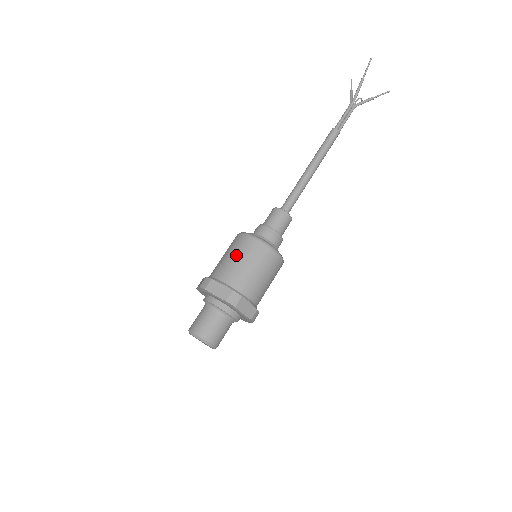
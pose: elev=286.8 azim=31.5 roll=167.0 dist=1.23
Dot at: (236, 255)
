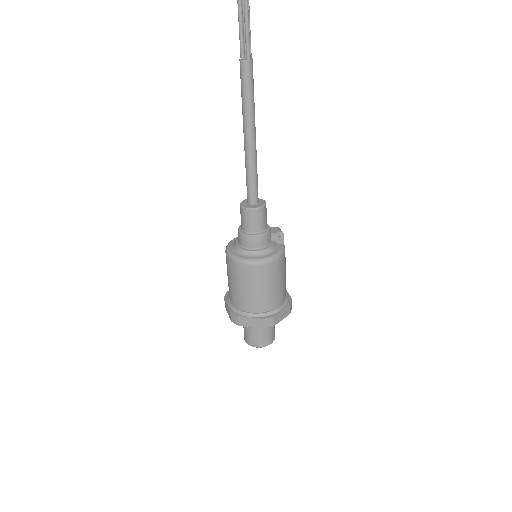
Dot at: (227, 272)
